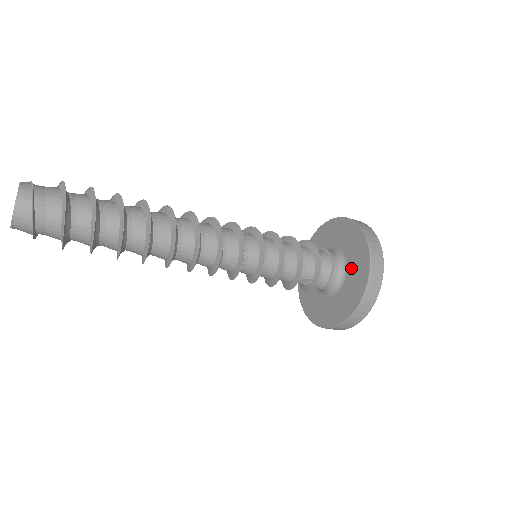
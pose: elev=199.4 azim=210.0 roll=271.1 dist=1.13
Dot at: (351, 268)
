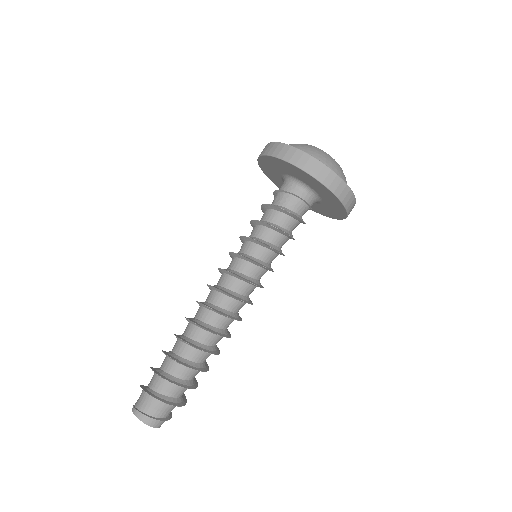
Dot at: (323, 197)
